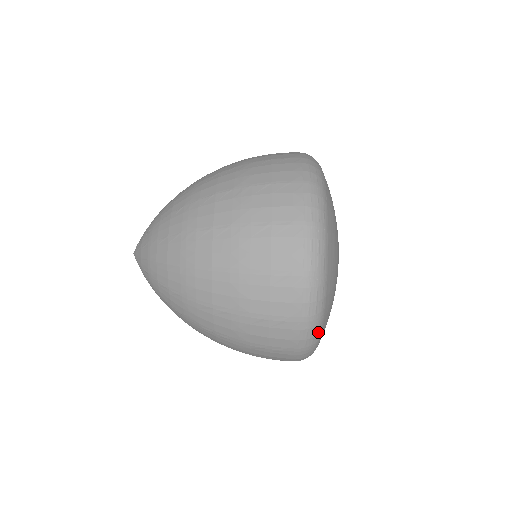
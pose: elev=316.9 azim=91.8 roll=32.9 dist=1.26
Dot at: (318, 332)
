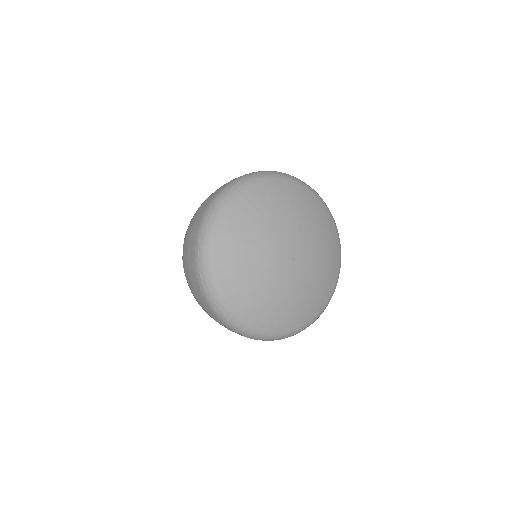
Dot at: (236, 190)
